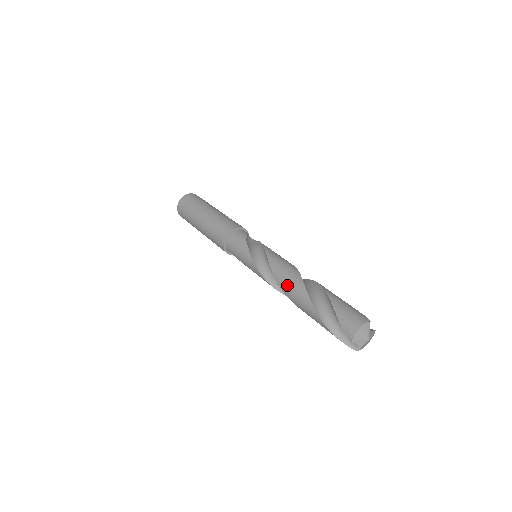
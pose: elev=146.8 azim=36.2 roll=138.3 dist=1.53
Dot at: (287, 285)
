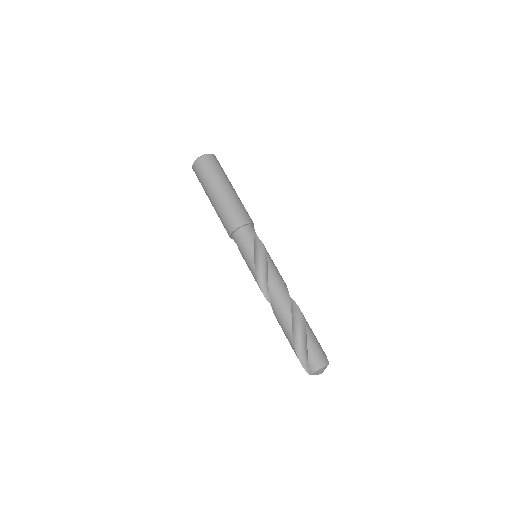
Dot at: (277, 305)
